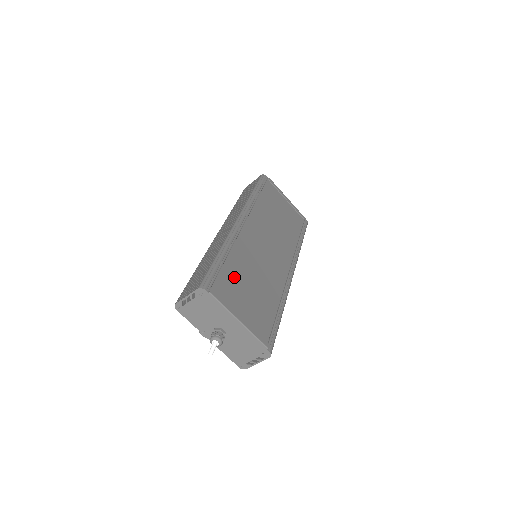
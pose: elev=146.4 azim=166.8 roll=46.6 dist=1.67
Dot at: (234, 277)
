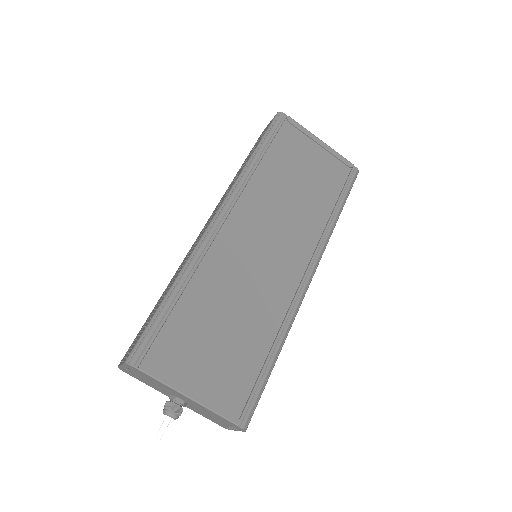
Dot at: (192, 323)
